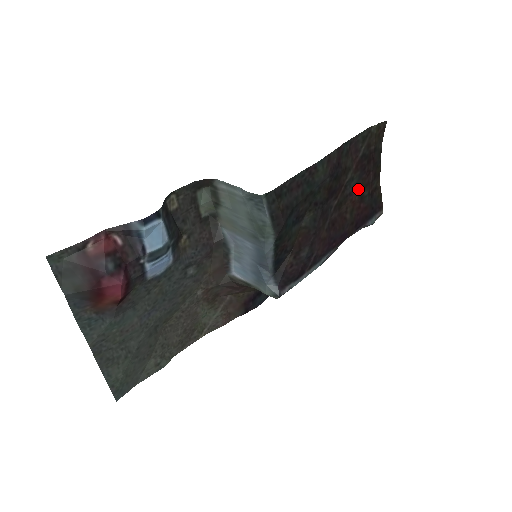
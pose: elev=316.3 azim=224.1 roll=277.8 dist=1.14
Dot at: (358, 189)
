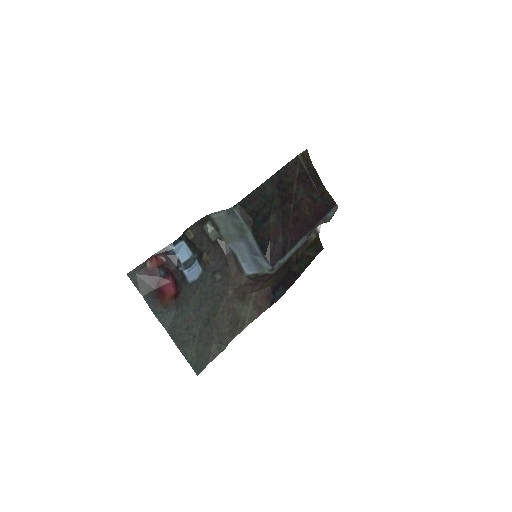
Dot at: (307, 195)
